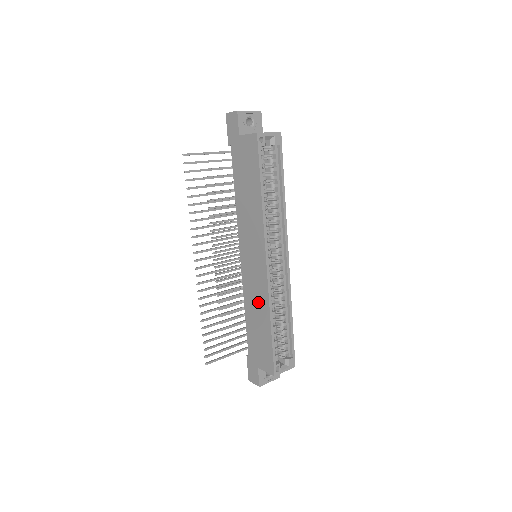
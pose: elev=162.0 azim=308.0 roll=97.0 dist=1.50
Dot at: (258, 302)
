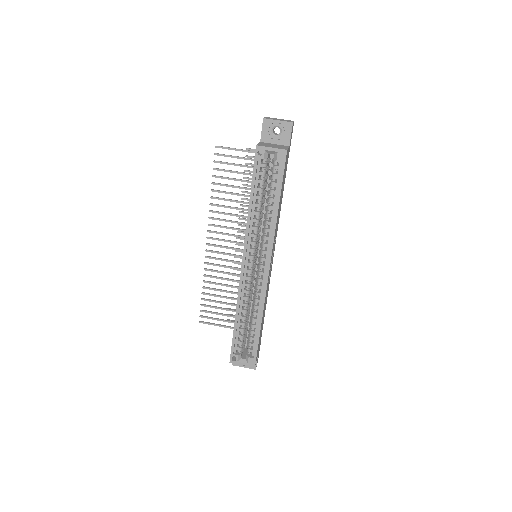
Dot at: occluded
